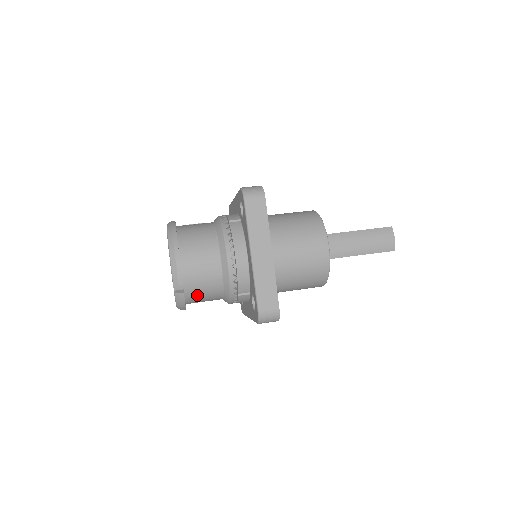
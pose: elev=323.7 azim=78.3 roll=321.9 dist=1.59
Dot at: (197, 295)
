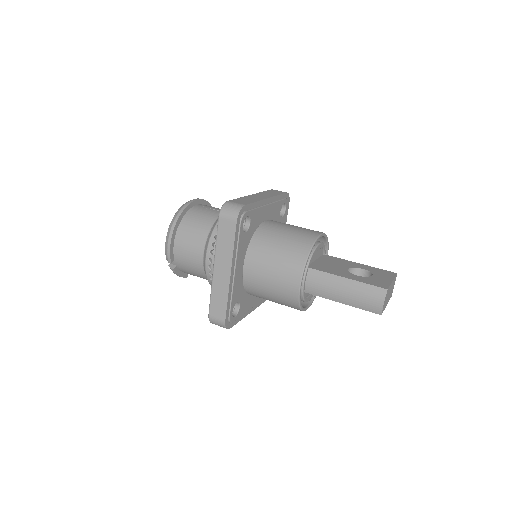
Dot at: (189, 273)
